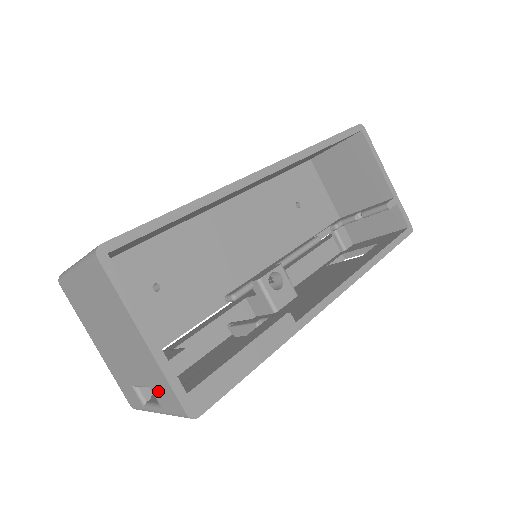
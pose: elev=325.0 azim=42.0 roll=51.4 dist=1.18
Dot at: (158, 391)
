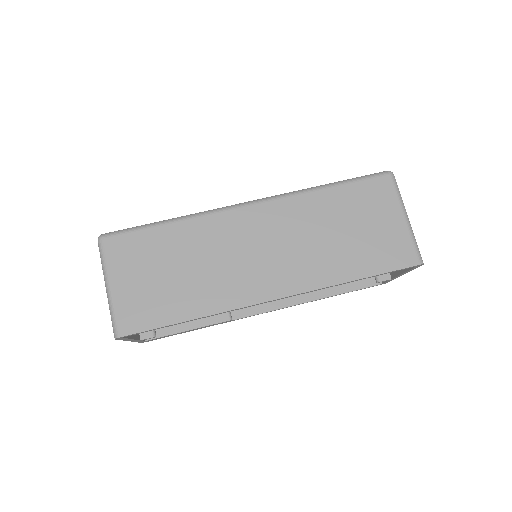
Dot at: occluded
